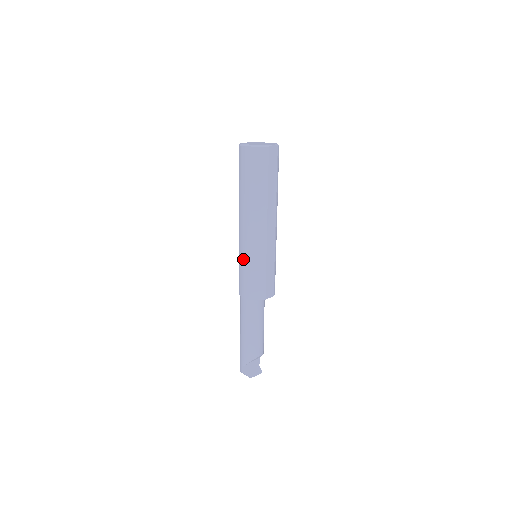
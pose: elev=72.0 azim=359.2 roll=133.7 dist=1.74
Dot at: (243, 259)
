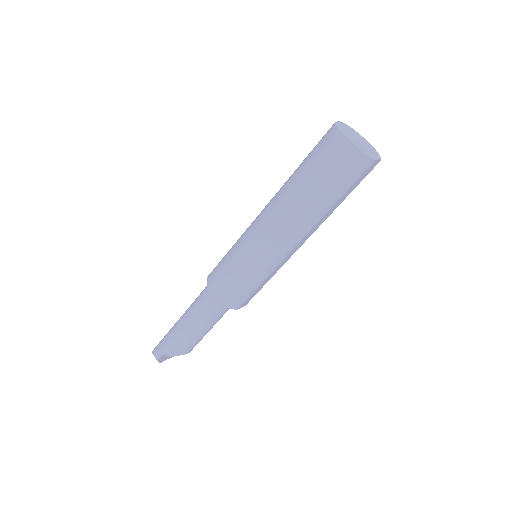
Dot at: (243, 258)
